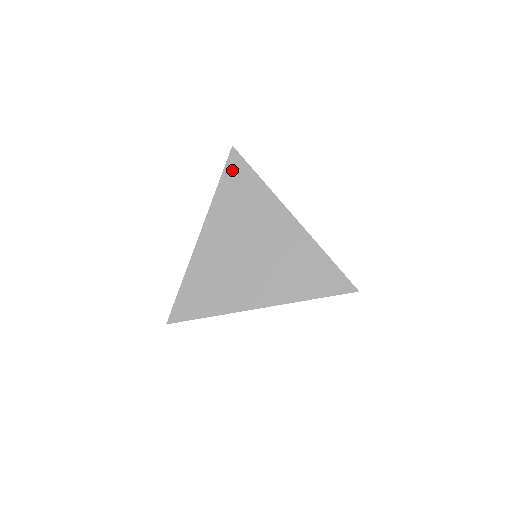
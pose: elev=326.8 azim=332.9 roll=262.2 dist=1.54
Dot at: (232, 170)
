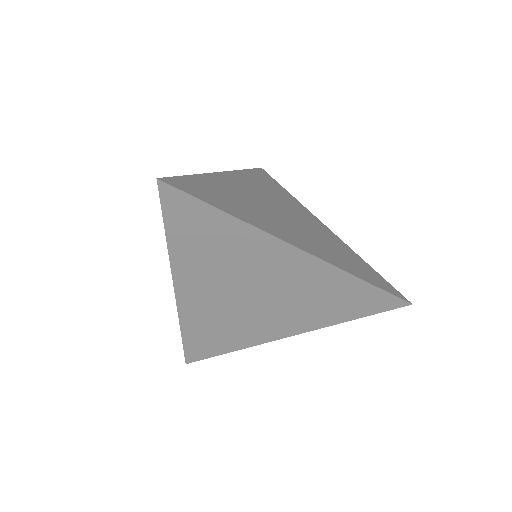
Dot at: (261, 174)
